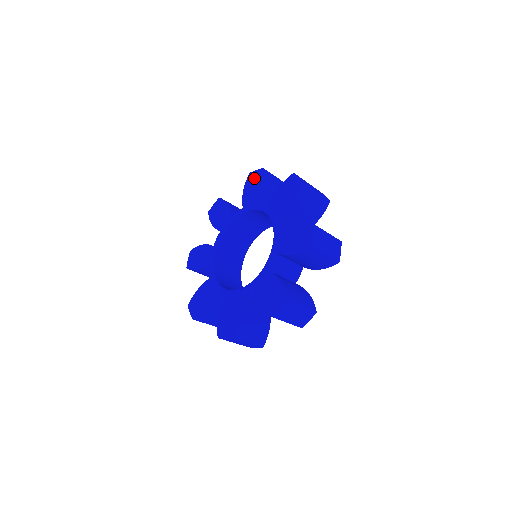
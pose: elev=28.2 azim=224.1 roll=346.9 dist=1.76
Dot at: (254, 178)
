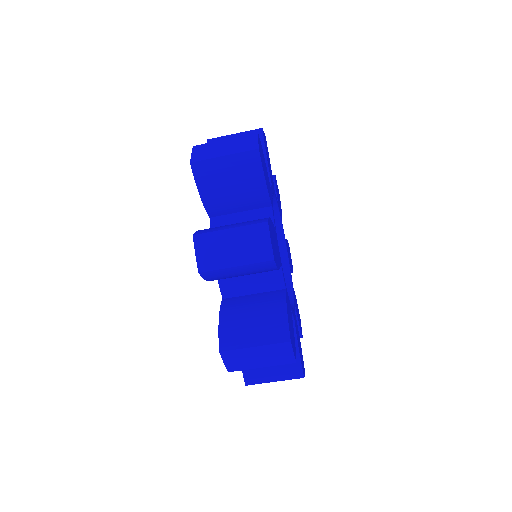
Dot at: occluded
